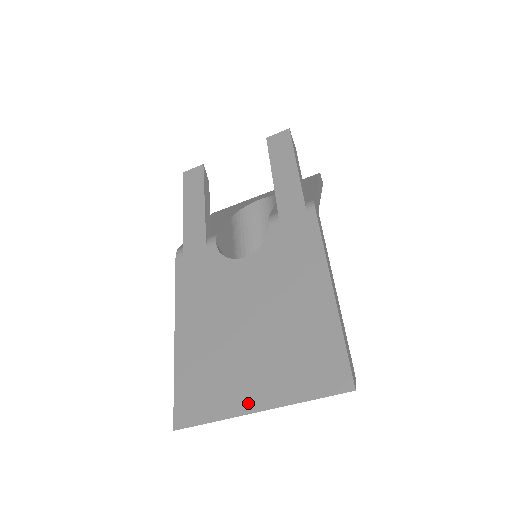
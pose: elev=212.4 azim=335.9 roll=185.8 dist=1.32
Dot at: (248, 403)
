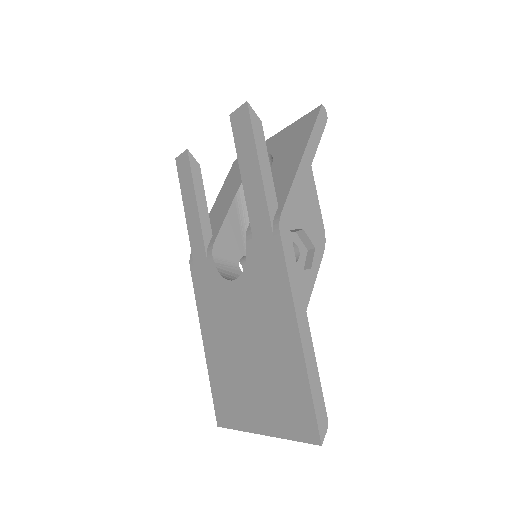
Dot at: (255, 425)
